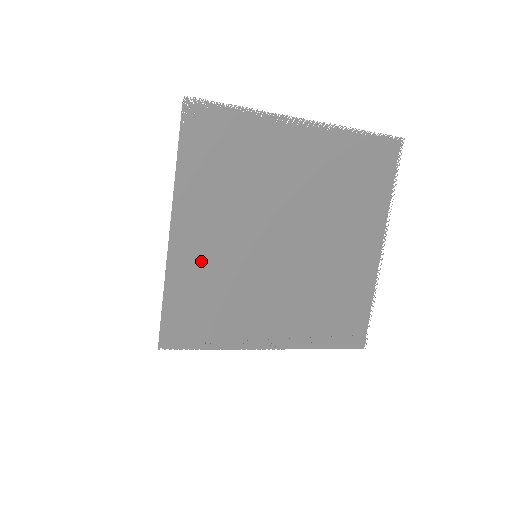
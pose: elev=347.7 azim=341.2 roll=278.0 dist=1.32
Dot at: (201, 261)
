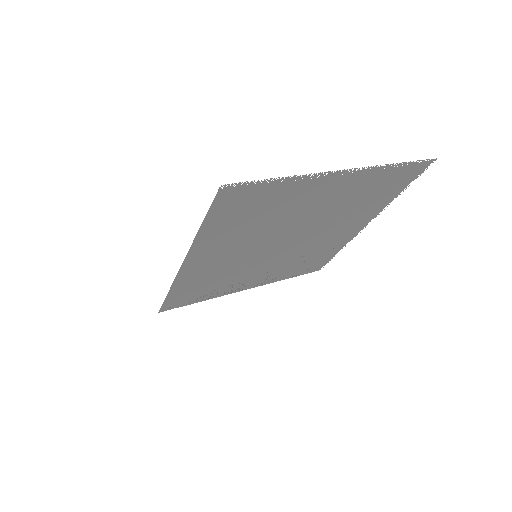
Dot at: (206, 270)
